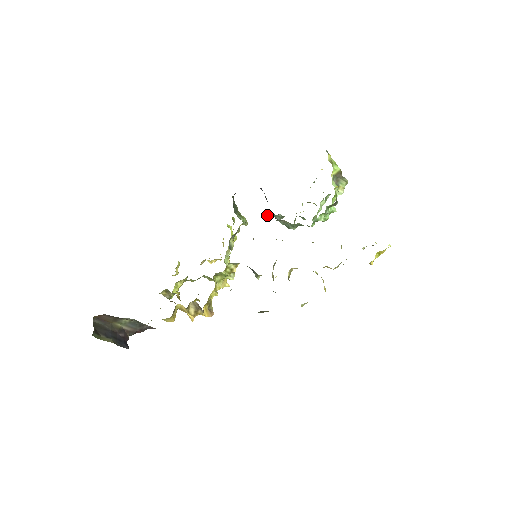
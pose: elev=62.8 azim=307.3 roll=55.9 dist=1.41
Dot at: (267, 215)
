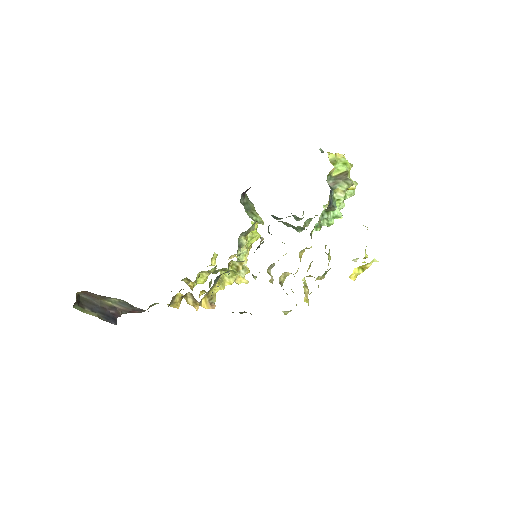
Dot at: (272, 215)
